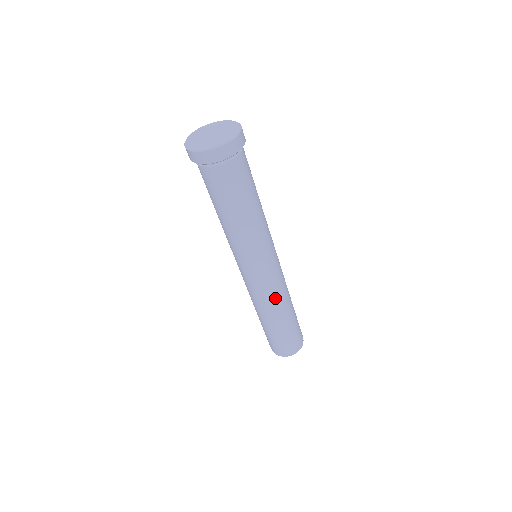
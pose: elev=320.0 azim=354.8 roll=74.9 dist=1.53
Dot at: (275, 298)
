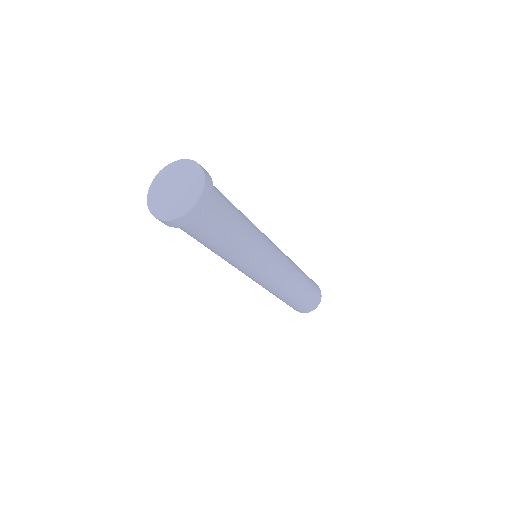
Dot at: (266, 288)
